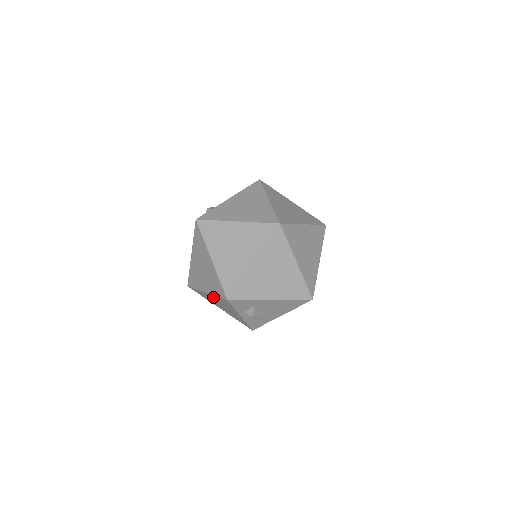
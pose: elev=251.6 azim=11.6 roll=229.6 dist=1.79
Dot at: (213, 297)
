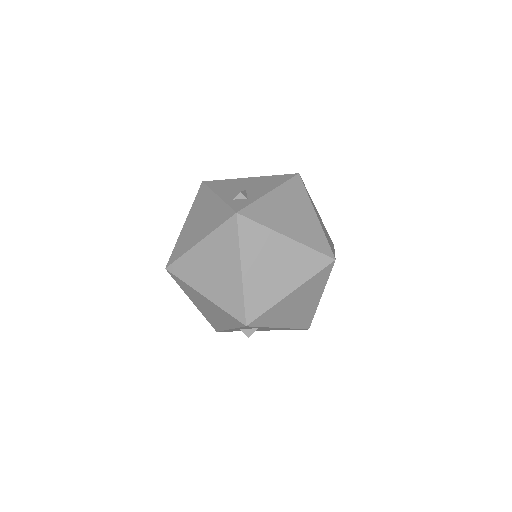
Dot at: (211, 304)
